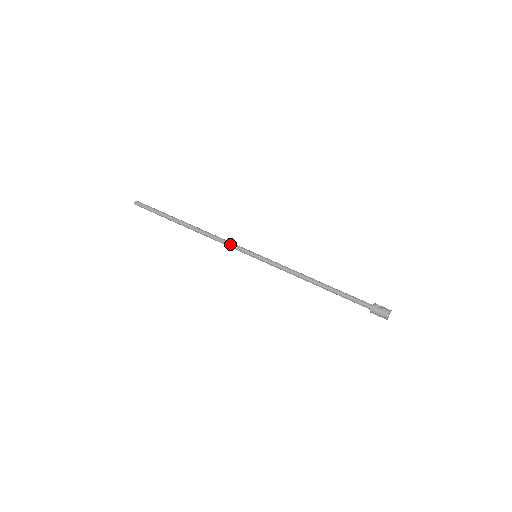
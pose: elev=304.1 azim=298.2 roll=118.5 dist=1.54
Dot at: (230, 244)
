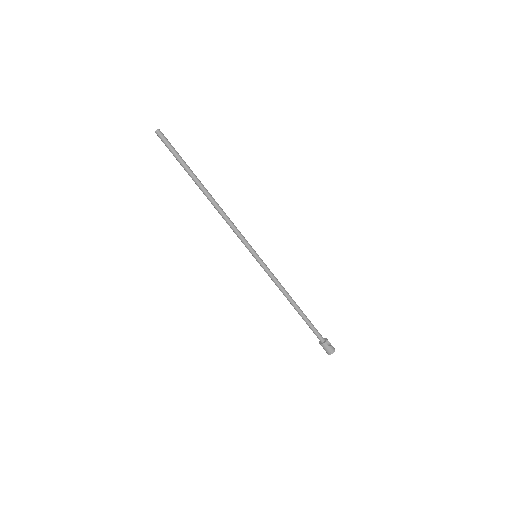
Dot at: (239, 234)
